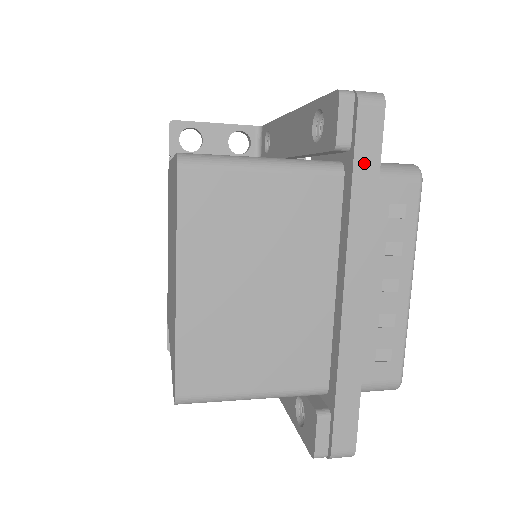
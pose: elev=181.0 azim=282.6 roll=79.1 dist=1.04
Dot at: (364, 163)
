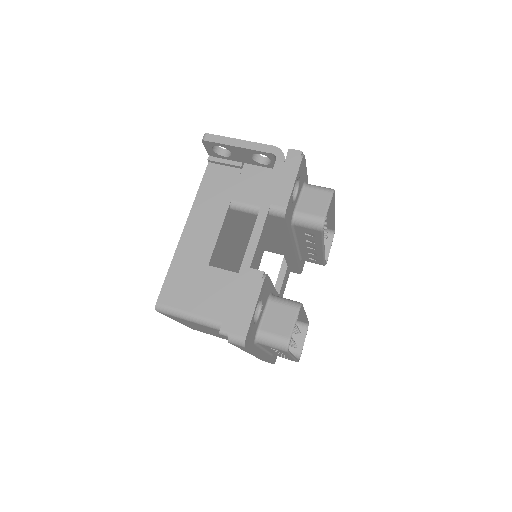
Dot at: occluded
